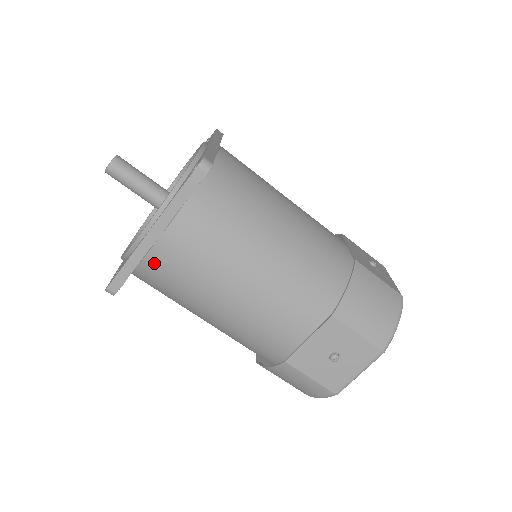
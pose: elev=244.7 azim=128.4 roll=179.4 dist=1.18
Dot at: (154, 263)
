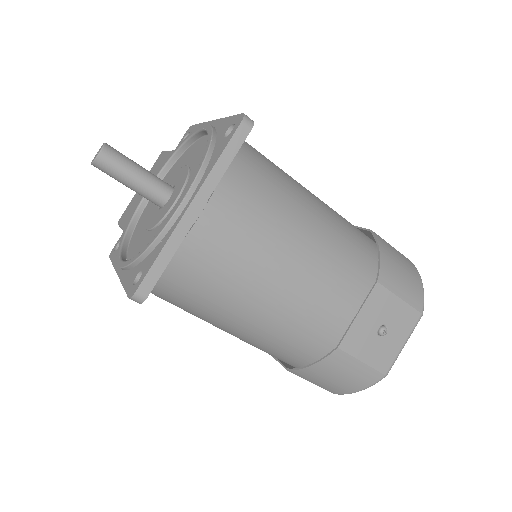
Dot at: (192, 250)
